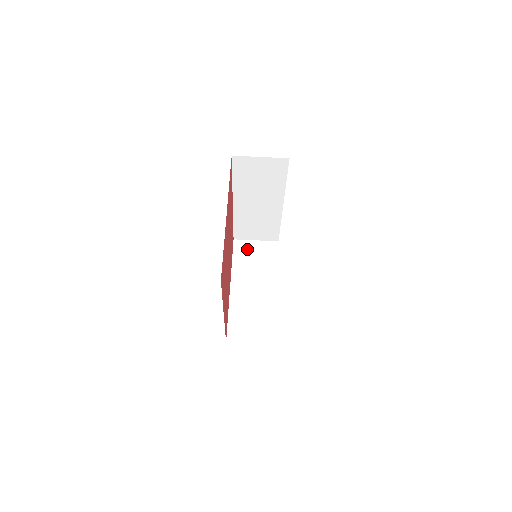
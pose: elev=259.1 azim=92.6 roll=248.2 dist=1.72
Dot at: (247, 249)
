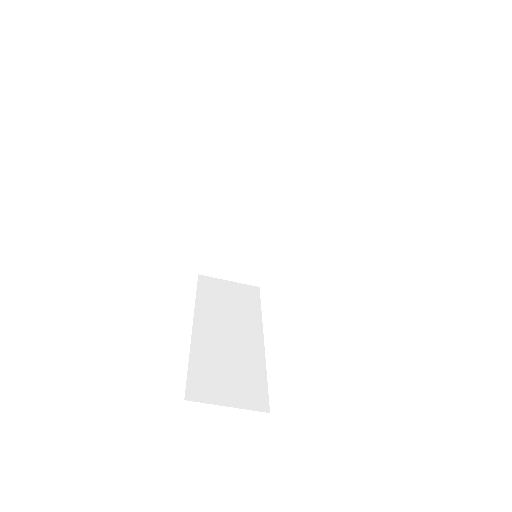
Dot at: (217, 287)
